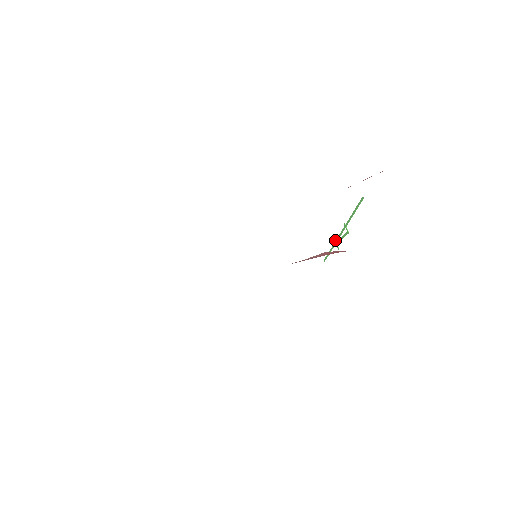
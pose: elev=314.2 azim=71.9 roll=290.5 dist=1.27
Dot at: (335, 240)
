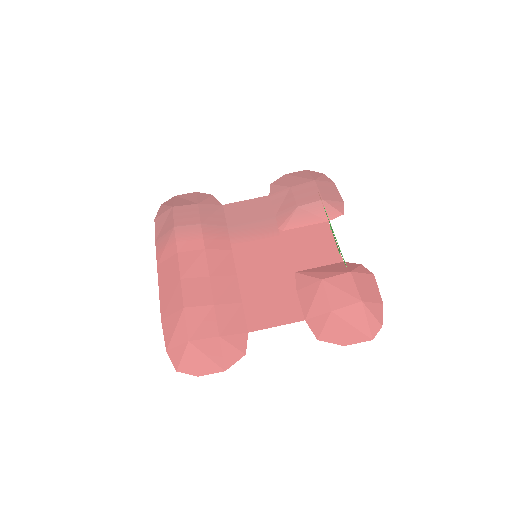
Dot at: (330, 225)
